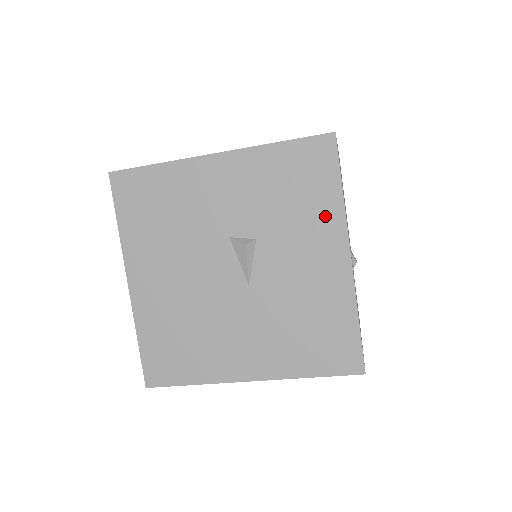
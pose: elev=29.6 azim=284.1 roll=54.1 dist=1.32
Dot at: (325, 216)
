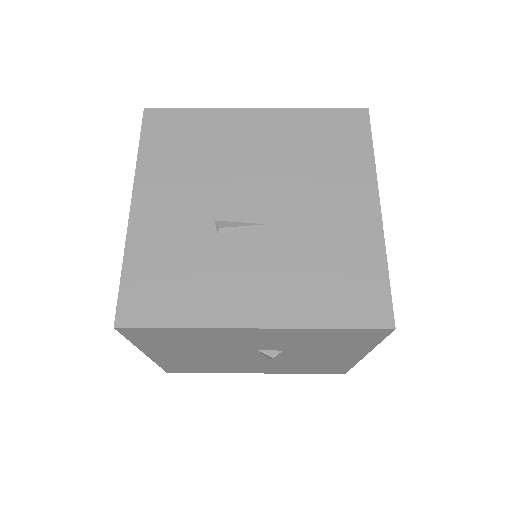
Dot at: (354, 348)
